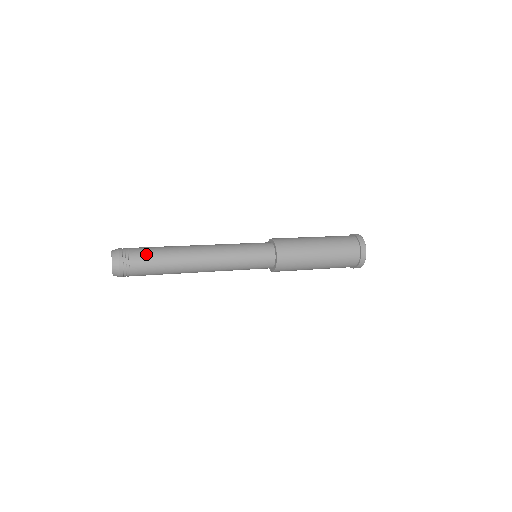
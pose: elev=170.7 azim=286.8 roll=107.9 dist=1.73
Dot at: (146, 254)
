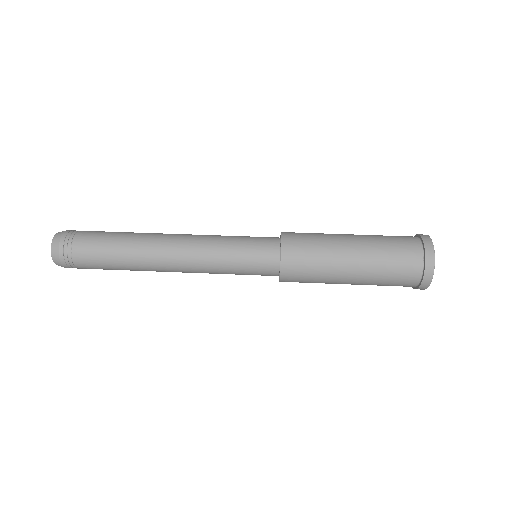
Dot at: (94, 257)
